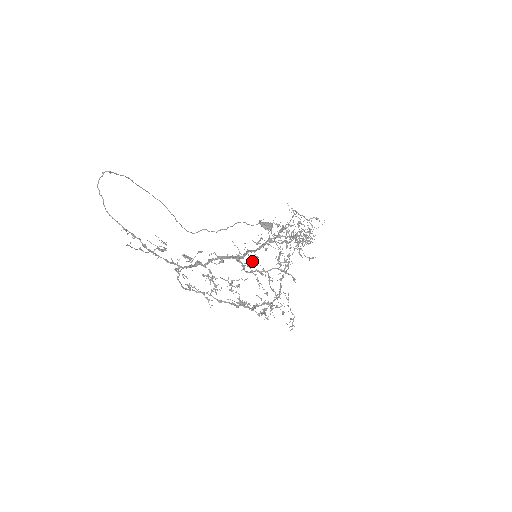
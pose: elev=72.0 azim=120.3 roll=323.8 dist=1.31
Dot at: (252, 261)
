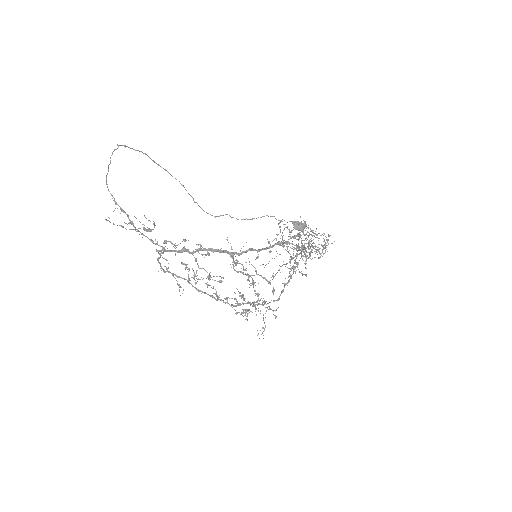
Dot at: occluded
